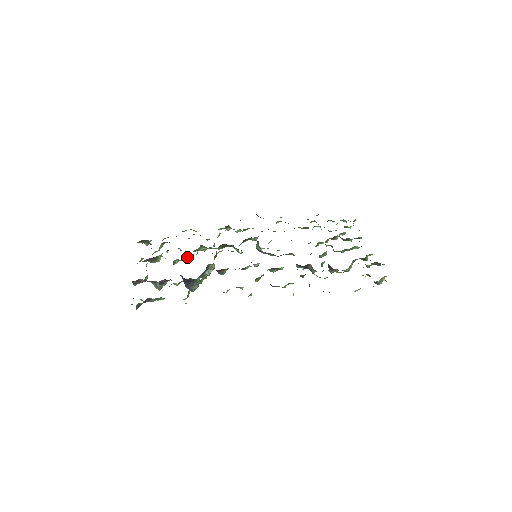
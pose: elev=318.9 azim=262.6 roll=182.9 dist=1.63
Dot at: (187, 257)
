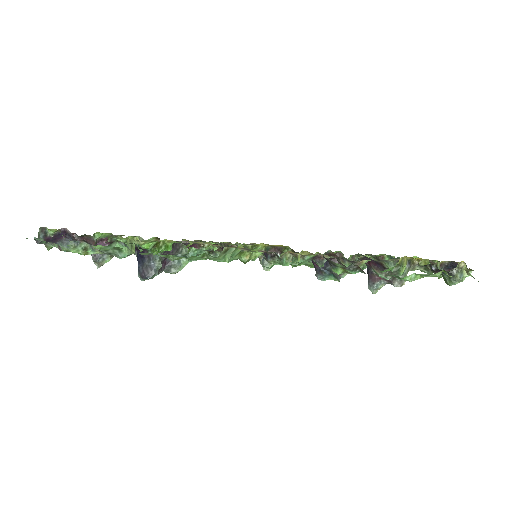
Dot at: occluded
